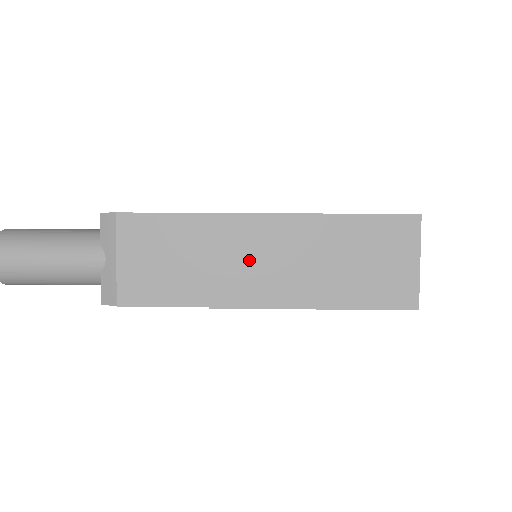
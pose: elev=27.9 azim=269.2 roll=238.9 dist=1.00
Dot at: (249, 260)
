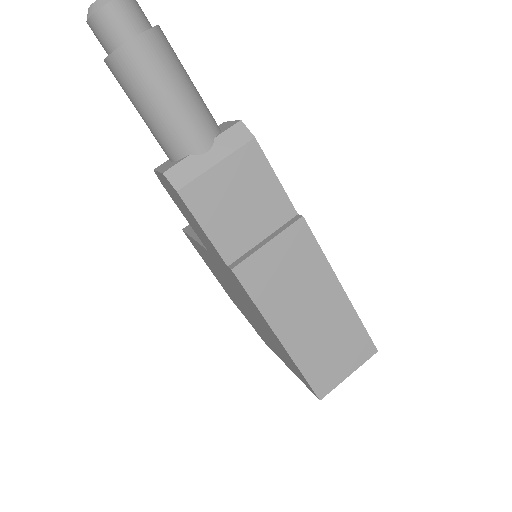
Dot at: (286, 270)
